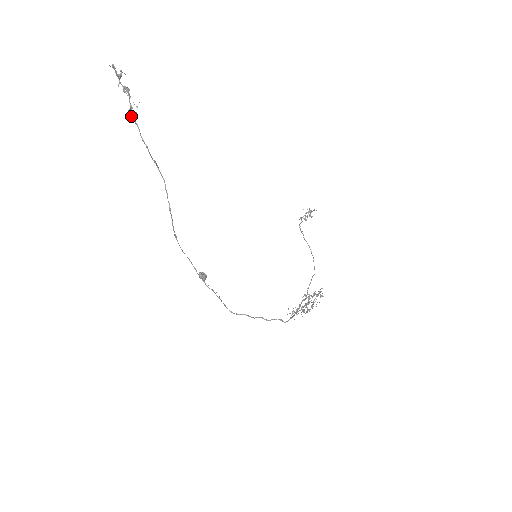
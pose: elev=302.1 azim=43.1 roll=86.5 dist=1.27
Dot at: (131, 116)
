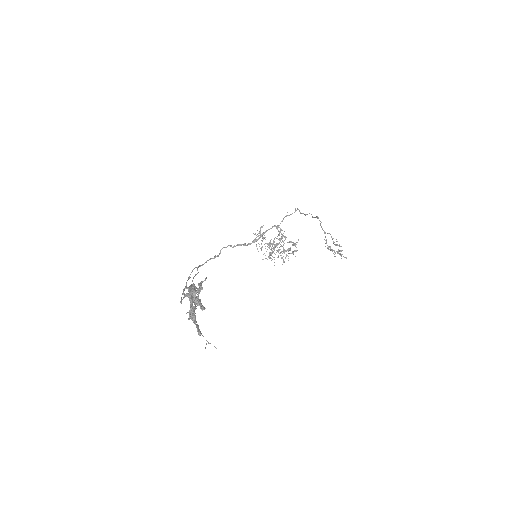
Dot at: (189, 319)
